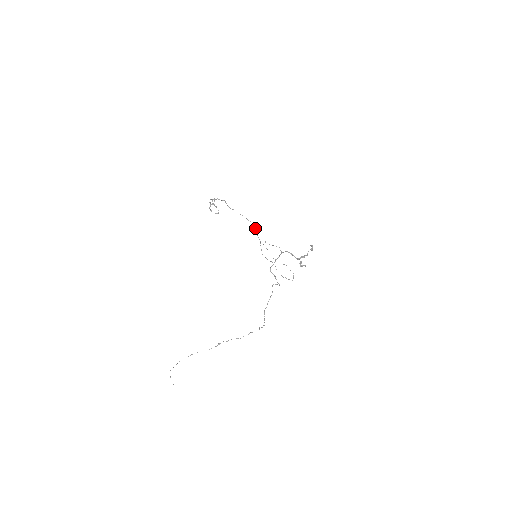
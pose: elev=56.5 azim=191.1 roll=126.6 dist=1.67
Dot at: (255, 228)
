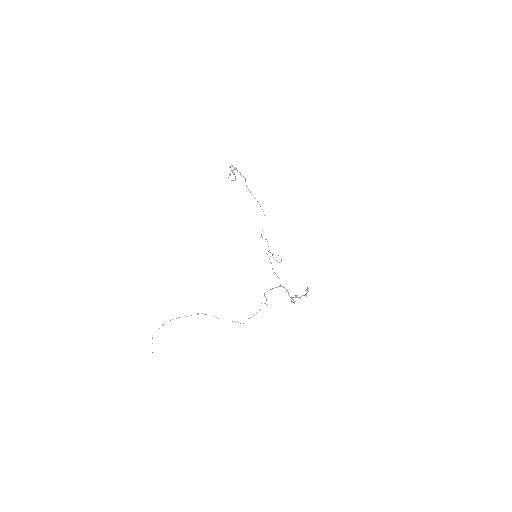
Dot at: occluded
